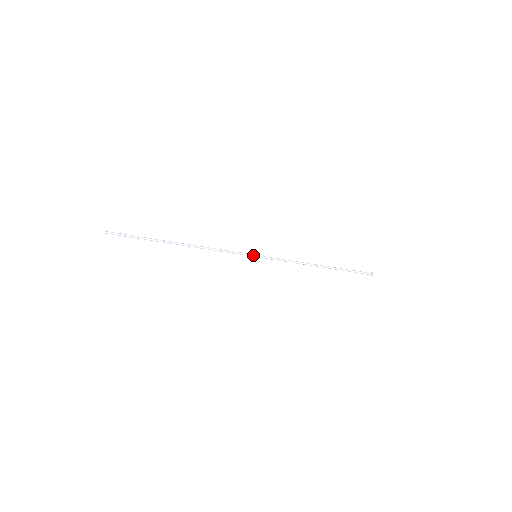
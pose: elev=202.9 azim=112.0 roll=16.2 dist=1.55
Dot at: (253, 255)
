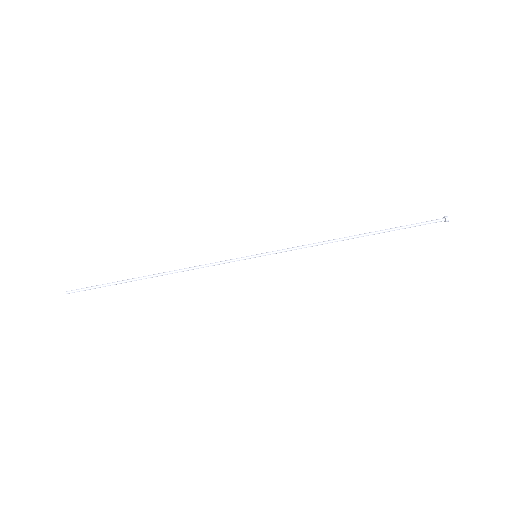
Dot at: (251, 256)
